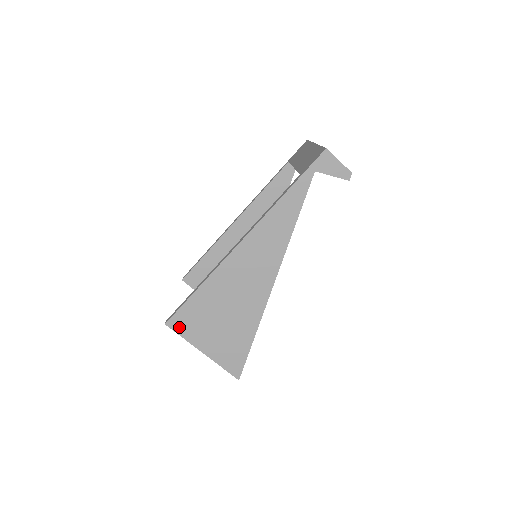
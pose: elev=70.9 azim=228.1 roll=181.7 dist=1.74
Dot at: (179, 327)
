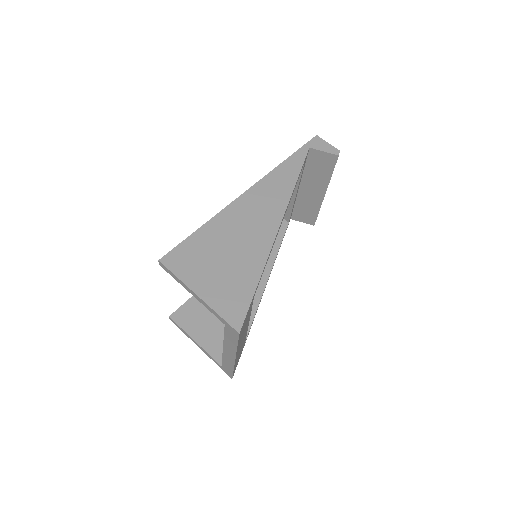
Dot at: (174, 264)
